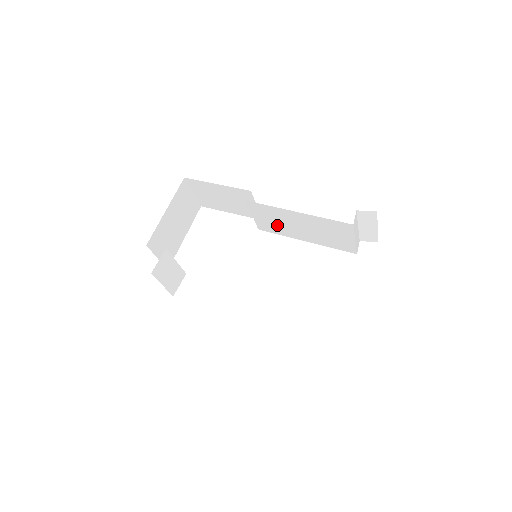
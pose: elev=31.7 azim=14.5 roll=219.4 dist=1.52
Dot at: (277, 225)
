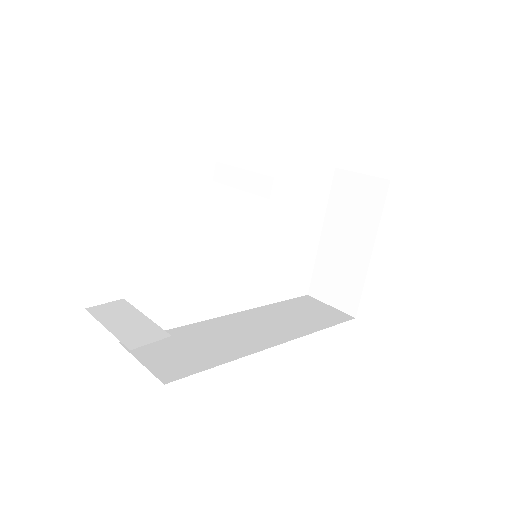
Dot at: occluded
